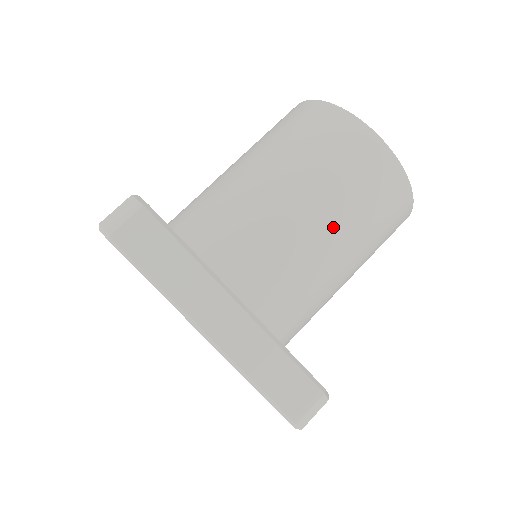
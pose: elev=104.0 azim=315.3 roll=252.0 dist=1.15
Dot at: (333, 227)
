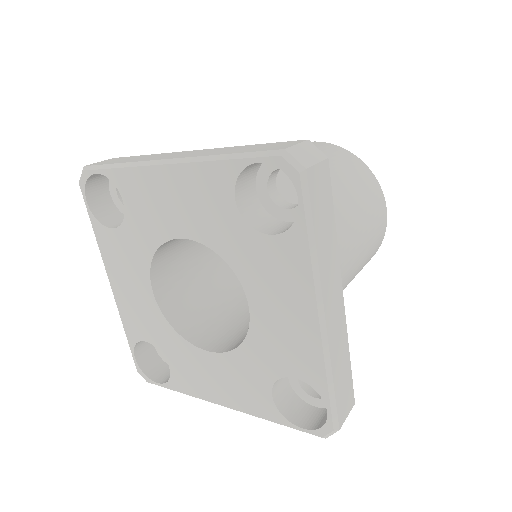
Dot at: occluded
